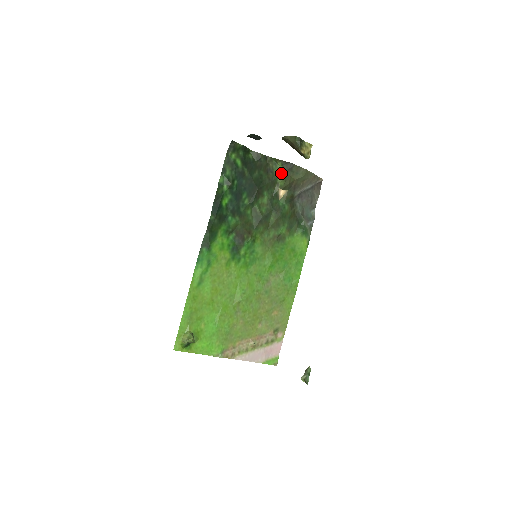
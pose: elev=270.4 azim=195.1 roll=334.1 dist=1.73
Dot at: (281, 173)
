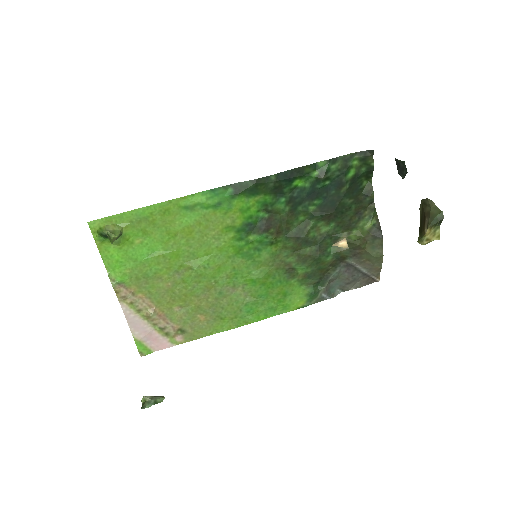
Dot at: (364, 229)
